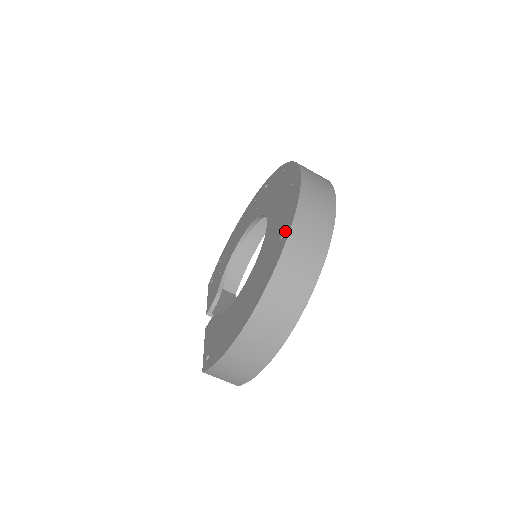
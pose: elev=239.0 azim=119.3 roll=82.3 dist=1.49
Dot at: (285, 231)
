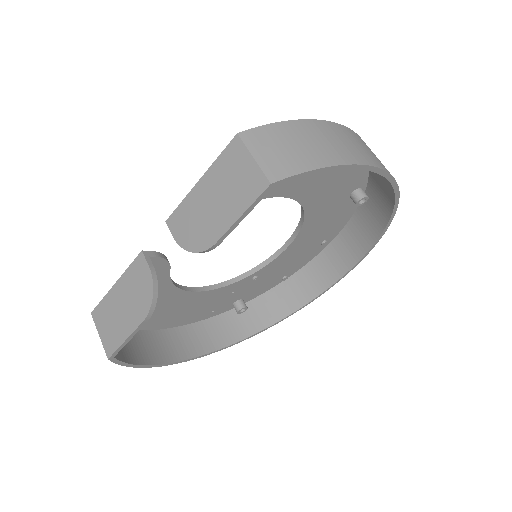
Dot at: occluded
